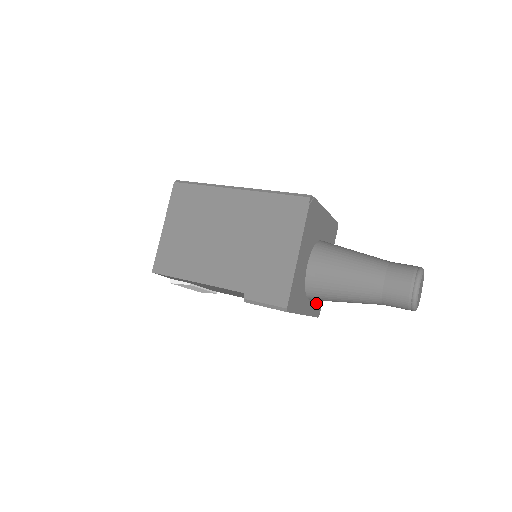
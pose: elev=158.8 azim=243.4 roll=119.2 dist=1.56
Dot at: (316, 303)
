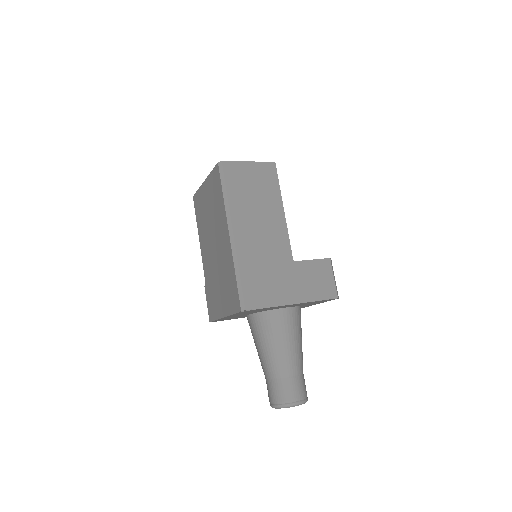
Dot at: occluded
